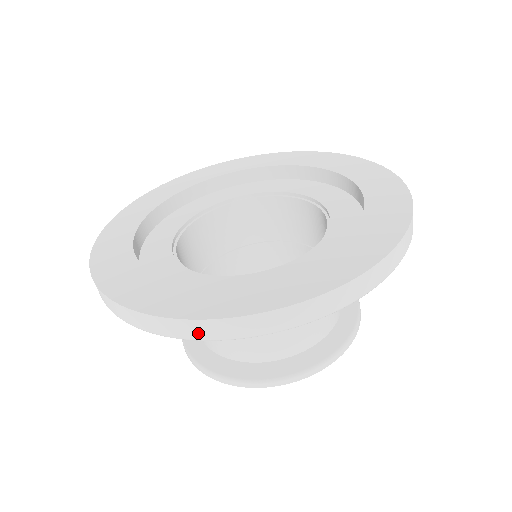
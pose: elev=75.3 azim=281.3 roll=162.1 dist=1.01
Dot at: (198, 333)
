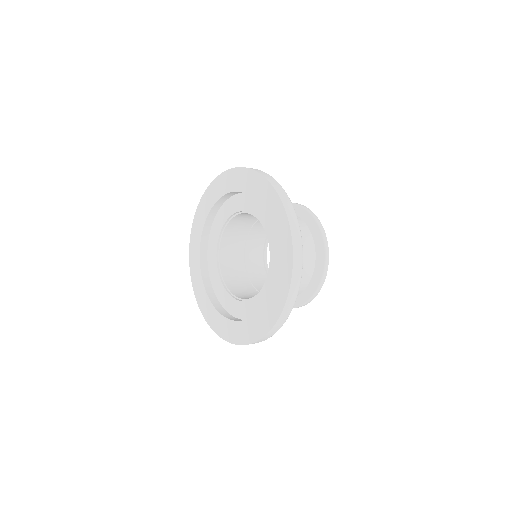
Dot at: (276, 330)
